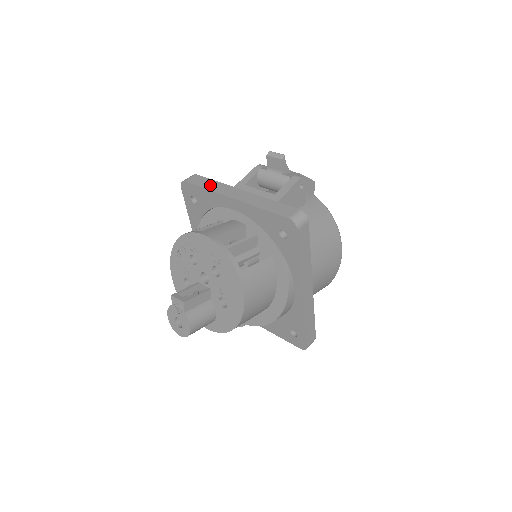
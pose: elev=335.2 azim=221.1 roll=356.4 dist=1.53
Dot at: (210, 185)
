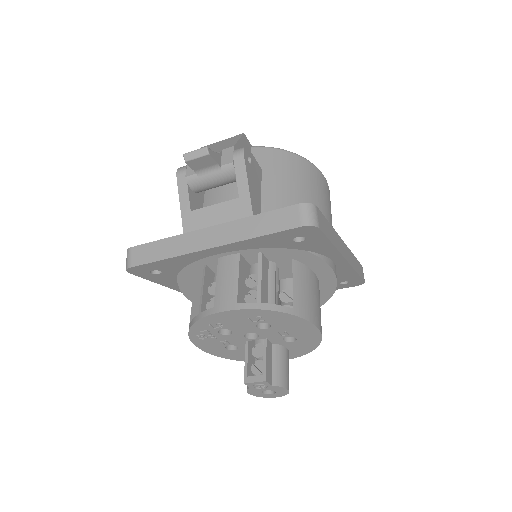
Dot at: (165, 250)
